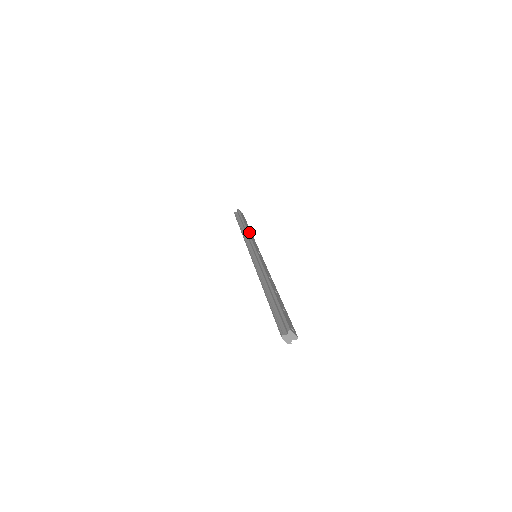
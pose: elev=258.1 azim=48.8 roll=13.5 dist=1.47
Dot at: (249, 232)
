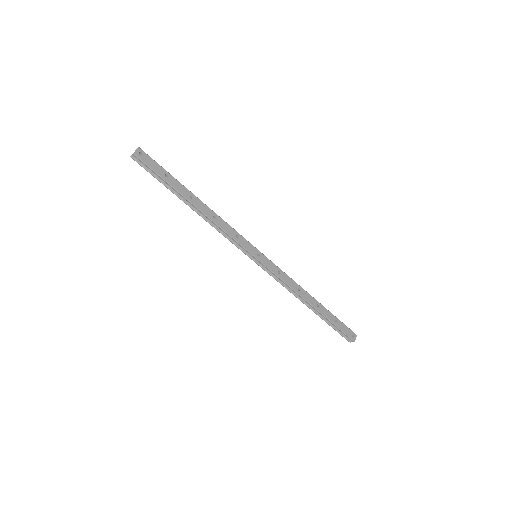
Dot at: (212, 218)
